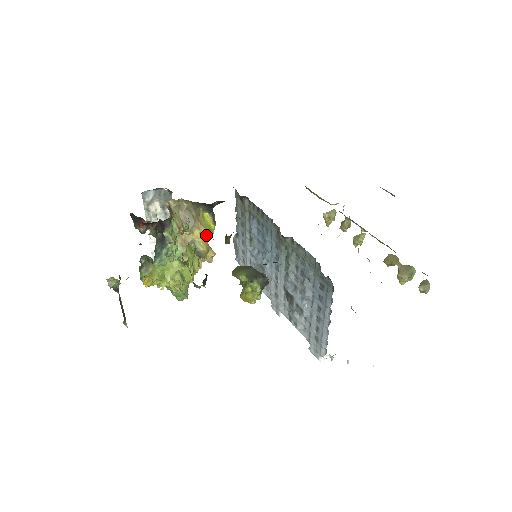
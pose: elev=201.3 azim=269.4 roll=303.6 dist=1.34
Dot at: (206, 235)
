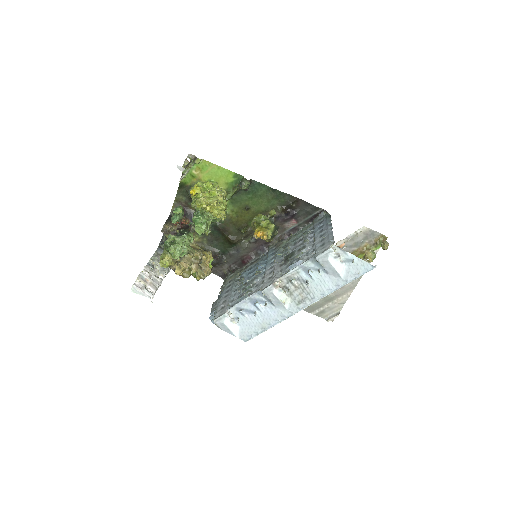
Dot at: occluded
